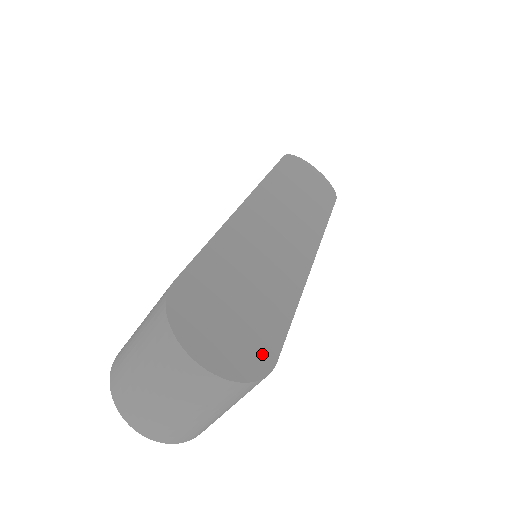
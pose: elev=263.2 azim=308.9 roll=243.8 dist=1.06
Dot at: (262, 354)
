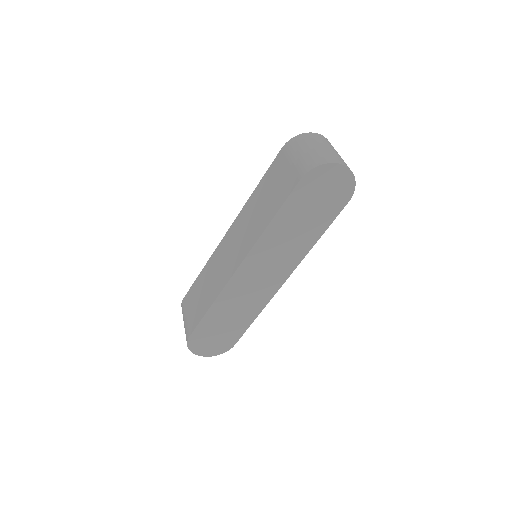
Dot at: (228, 345)
